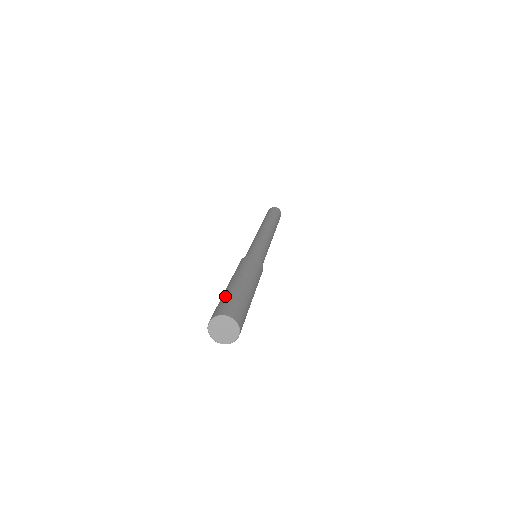
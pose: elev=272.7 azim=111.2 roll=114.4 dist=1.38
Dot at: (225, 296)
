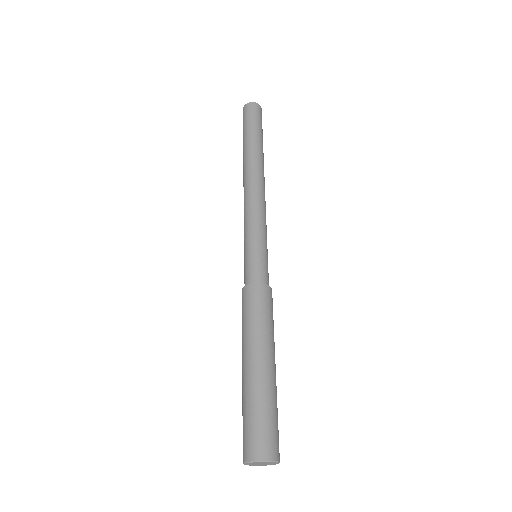
Dot at: (243, 409)
